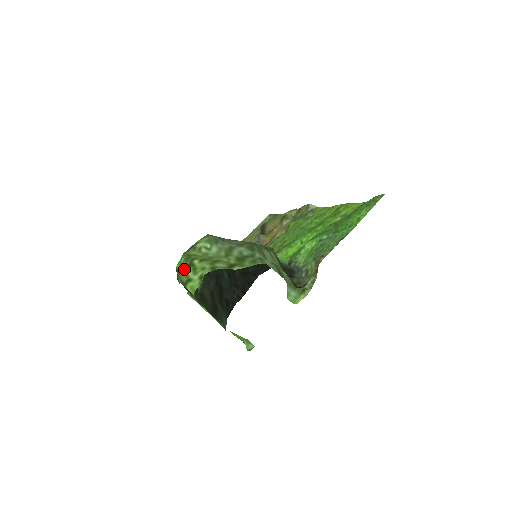
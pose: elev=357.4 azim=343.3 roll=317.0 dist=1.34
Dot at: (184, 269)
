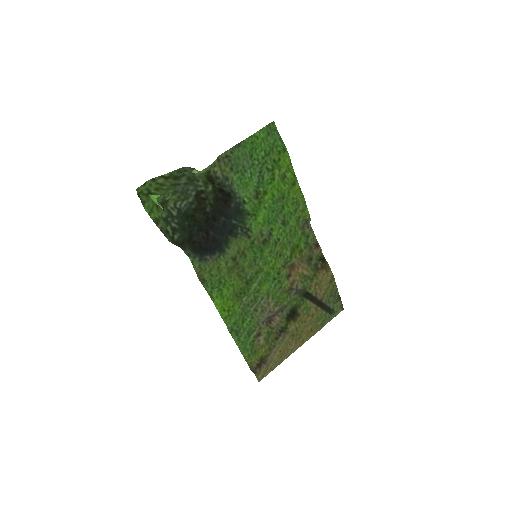
Dot at: (145, 195)
